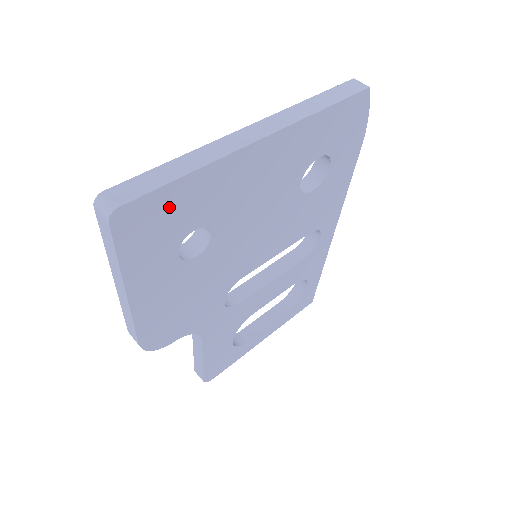
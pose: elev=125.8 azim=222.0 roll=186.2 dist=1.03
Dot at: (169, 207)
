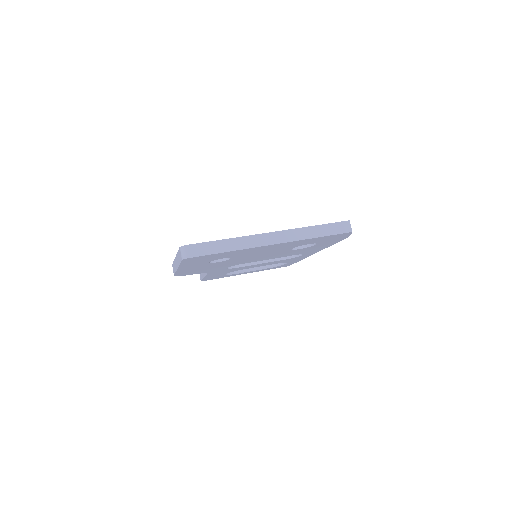
Dot at: (212, 256)
